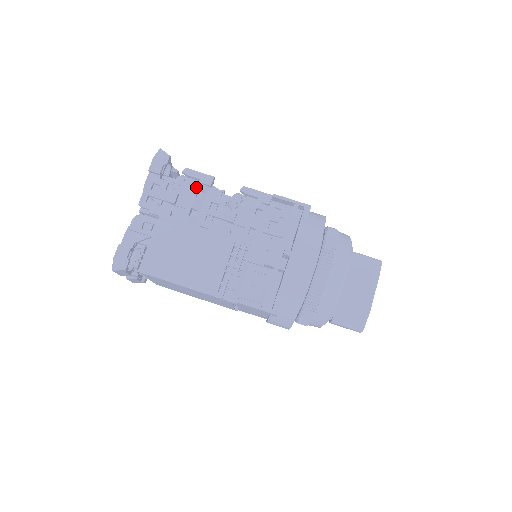
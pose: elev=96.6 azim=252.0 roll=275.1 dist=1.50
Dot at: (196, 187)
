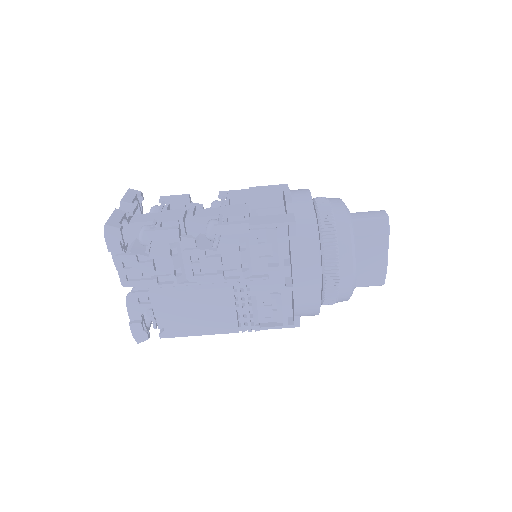
Dot at: (165, 245)
